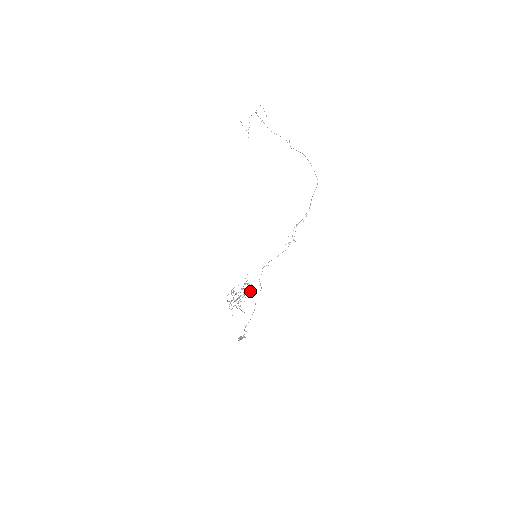
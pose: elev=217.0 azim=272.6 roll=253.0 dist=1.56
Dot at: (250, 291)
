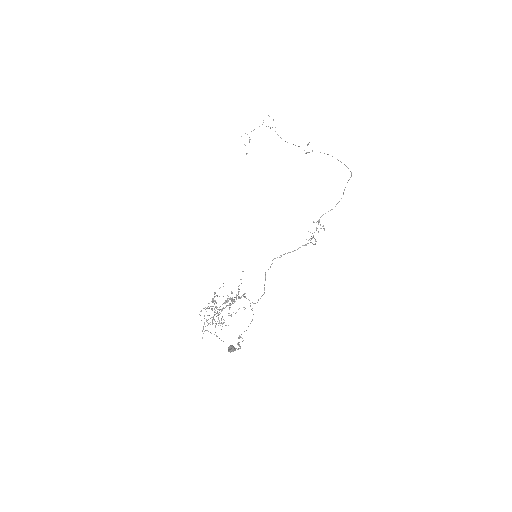
Dot at: (245, 297)
